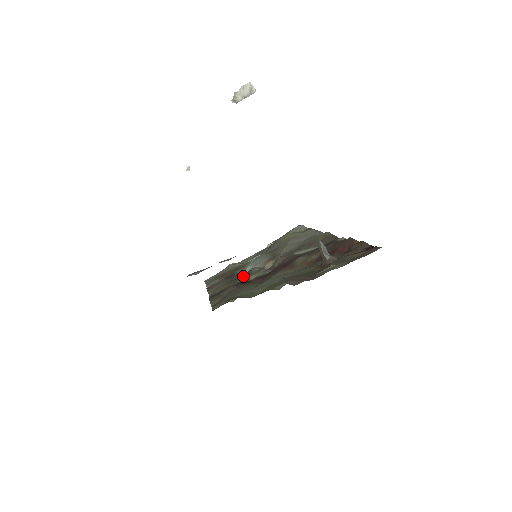
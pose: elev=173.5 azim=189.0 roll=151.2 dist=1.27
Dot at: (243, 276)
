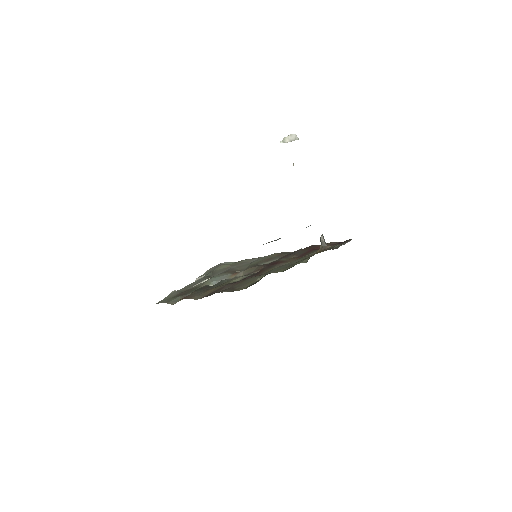
Dot at: (218, 285)
